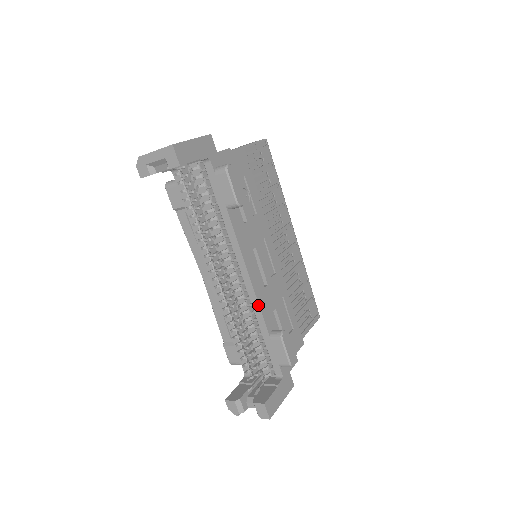
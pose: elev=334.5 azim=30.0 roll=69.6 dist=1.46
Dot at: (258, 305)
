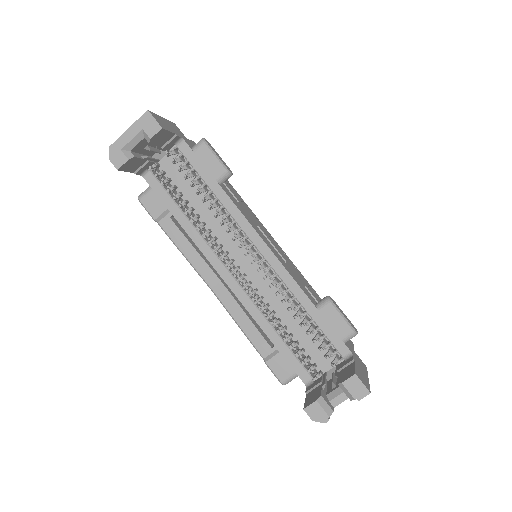
Dot at: (290, 276)
